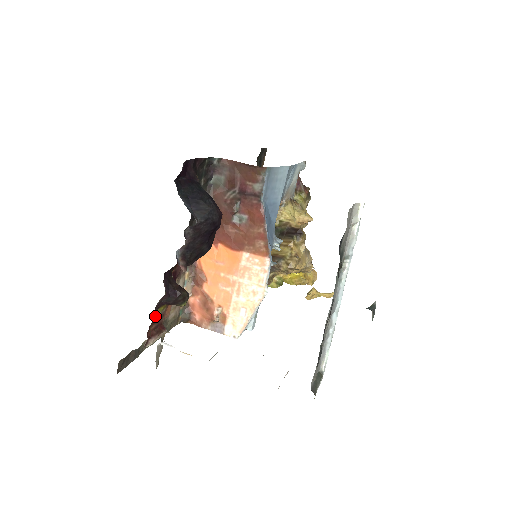
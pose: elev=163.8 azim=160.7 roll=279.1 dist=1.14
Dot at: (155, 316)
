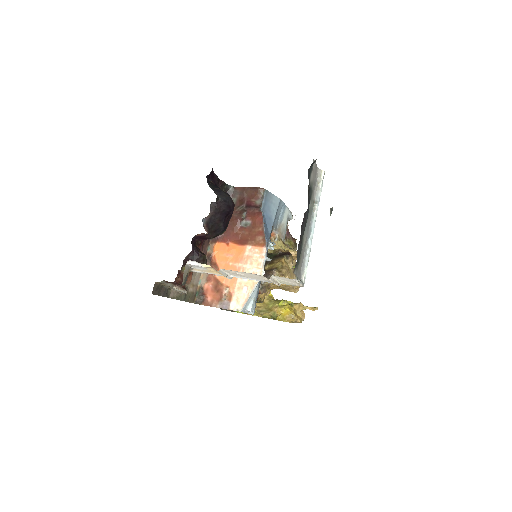
Dot at: (181, 271)
